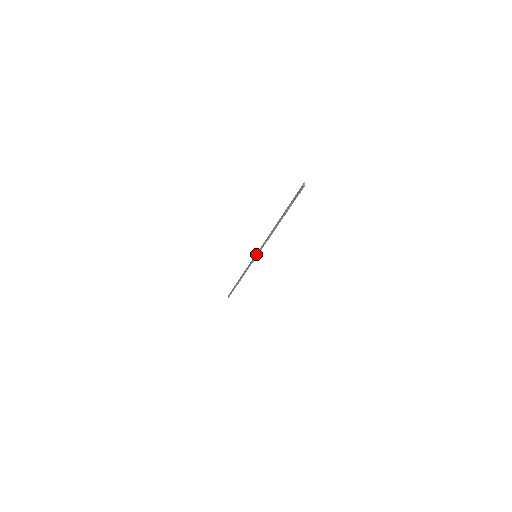
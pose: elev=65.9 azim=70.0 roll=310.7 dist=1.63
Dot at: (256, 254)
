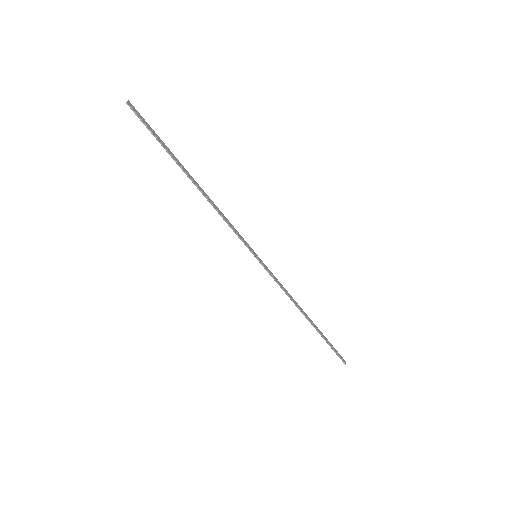
Dot at: (252, 253)
